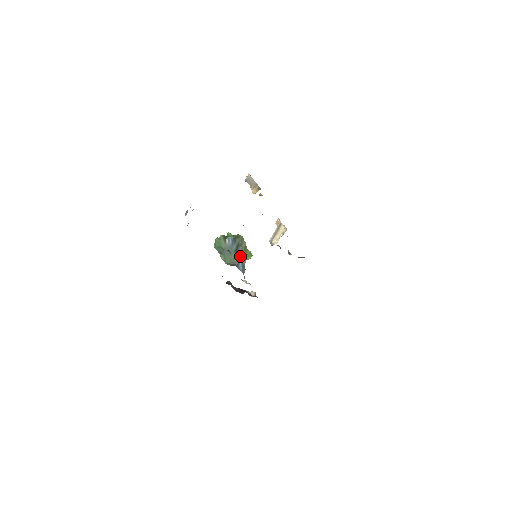
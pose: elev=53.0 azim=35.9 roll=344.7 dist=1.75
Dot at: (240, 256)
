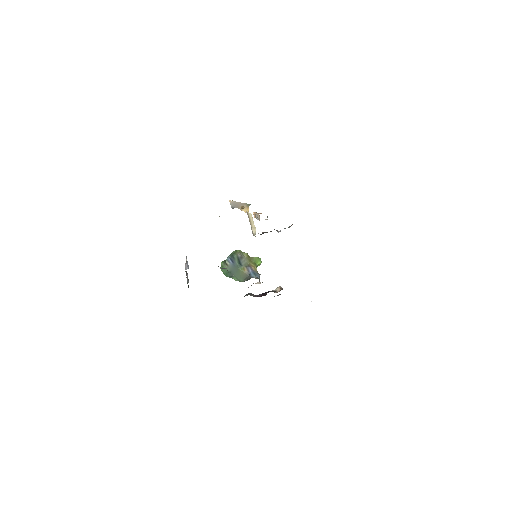
Dot at: (247, 267)
